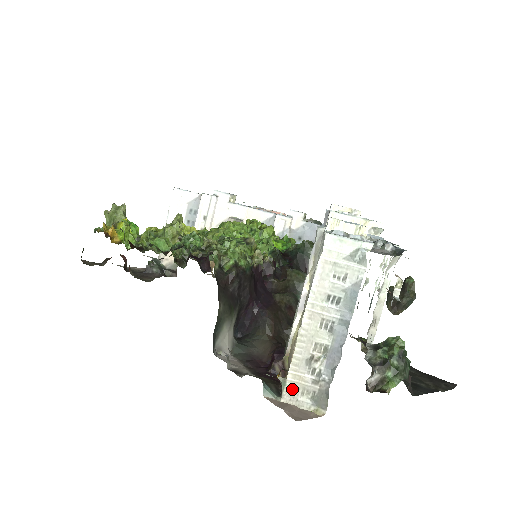
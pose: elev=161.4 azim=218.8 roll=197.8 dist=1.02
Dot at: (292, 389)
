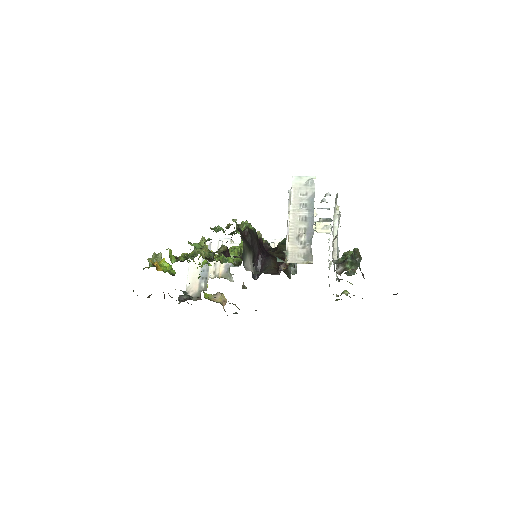
Dot at: (292, 255)
